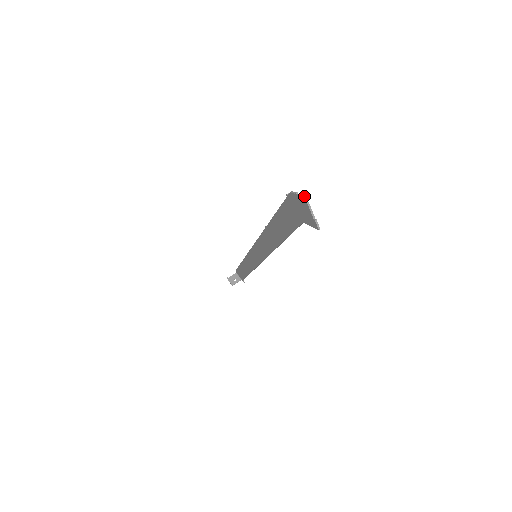
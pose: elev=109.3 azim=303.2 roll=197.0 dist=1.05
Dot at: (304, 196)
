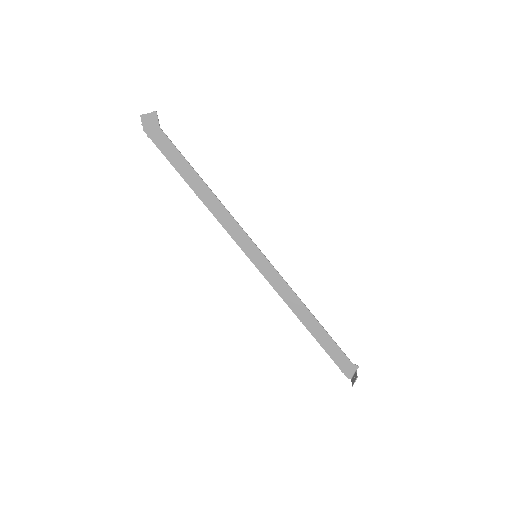
Dot at: occluded
